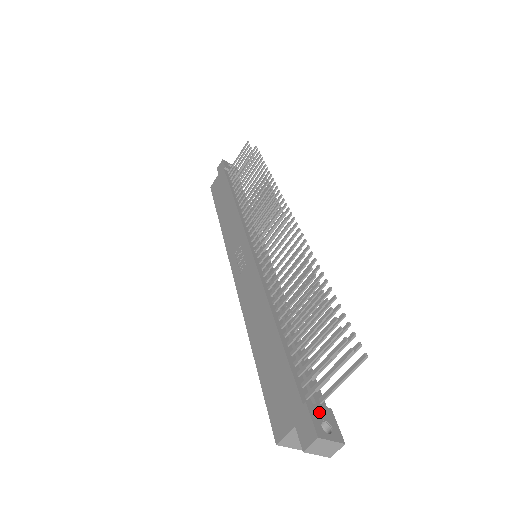
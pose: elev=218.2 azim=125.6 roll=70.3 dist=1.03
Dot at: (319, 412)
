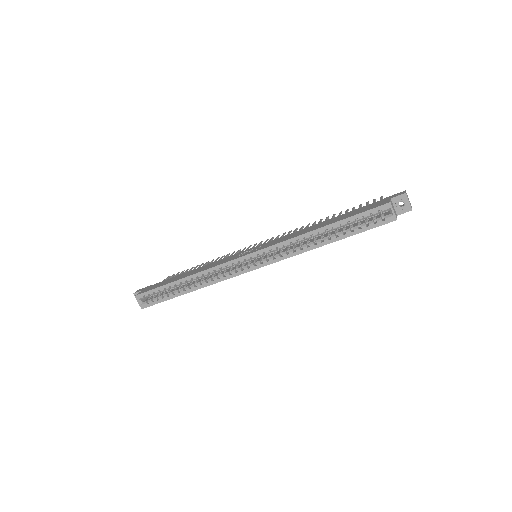
Dot at: occluded
